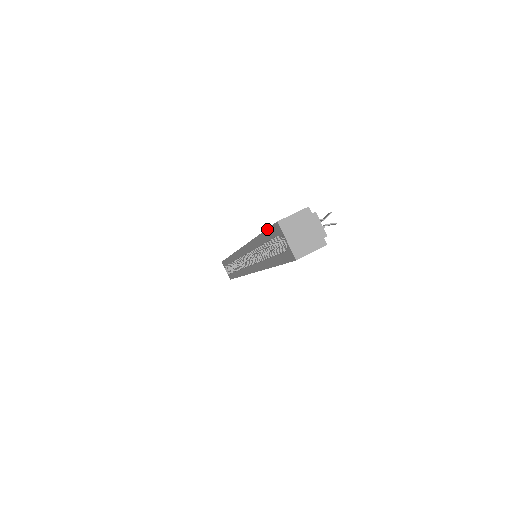
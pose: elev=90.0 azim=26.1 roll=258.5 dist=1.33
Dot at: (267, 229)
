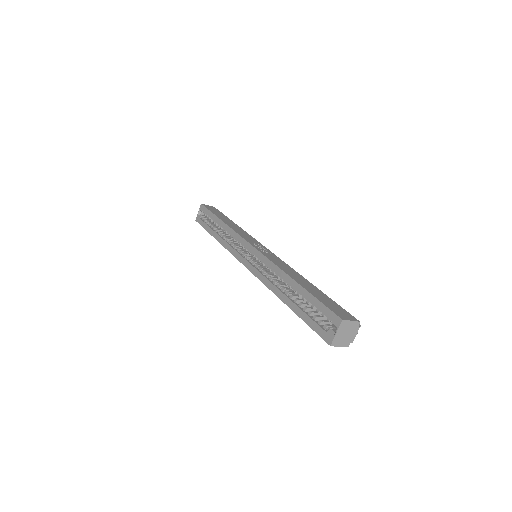
Dot at: (322, 303)
